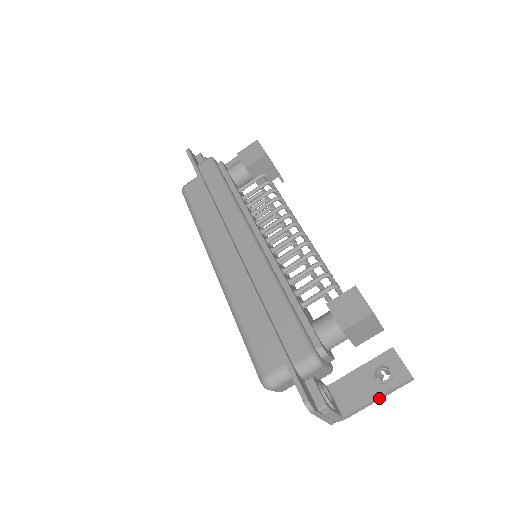
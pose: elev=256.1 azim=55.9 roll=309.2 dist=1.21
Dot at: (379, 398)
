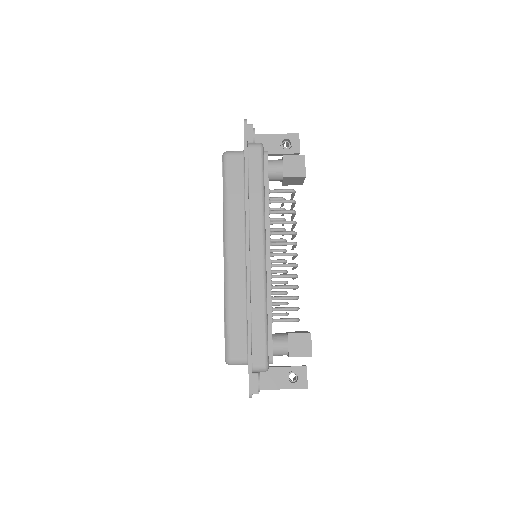
Dot at: occluded
